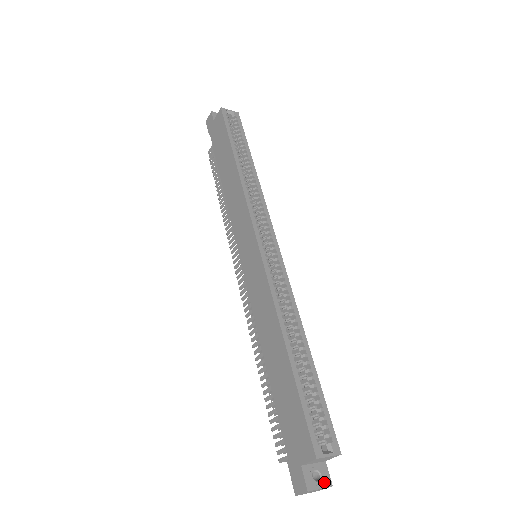
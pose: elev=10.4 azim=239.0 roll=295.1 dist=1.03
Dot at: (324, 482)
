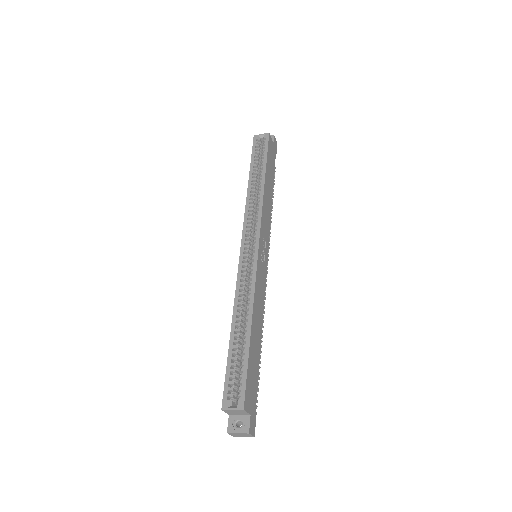
Dot at: (243, 429)
